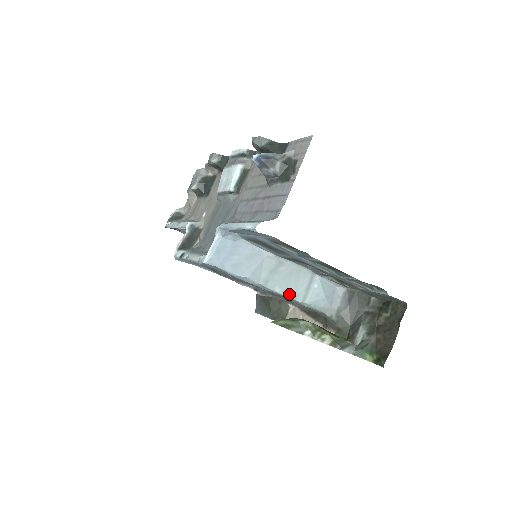
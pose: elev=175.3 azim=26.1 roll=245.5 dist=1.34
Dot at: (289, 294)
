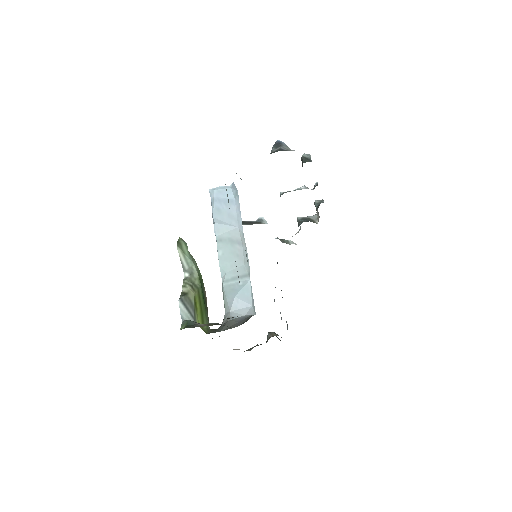
Dot at: (222, 265)
